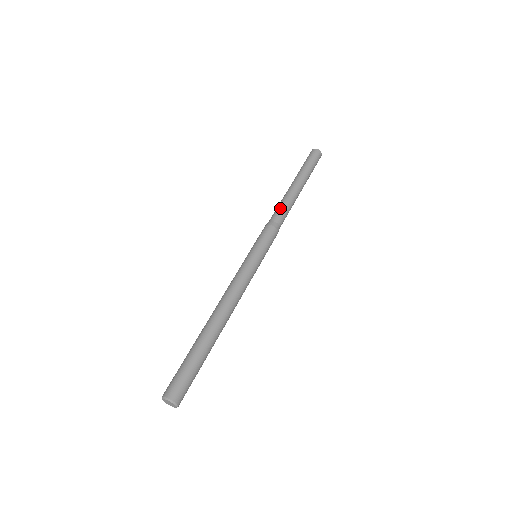
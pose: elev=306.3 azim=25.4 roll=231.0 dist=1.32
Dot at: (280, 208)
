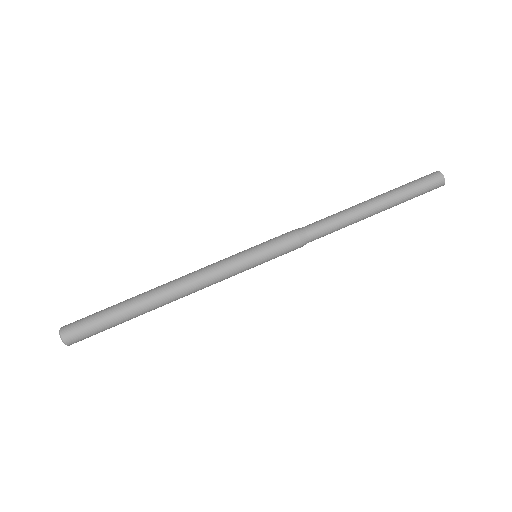
Dot at: (330, 229)
